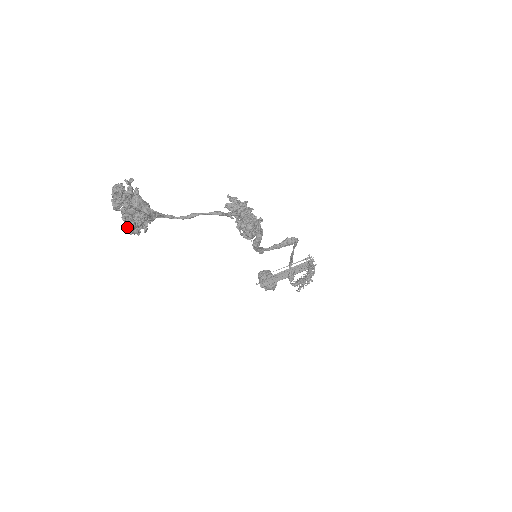
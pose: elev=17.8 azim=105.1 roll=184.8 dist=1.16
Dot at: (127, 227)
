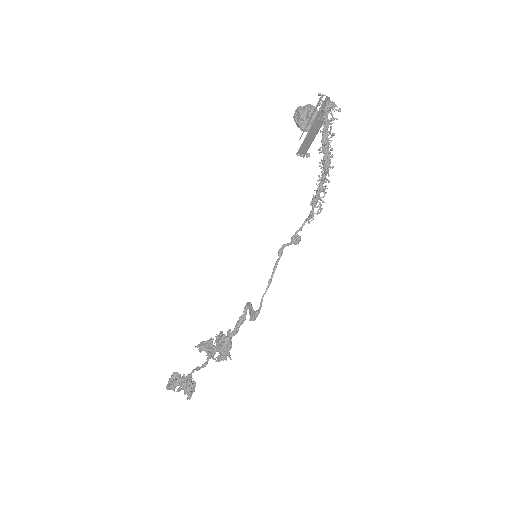
Dot at: occluded
